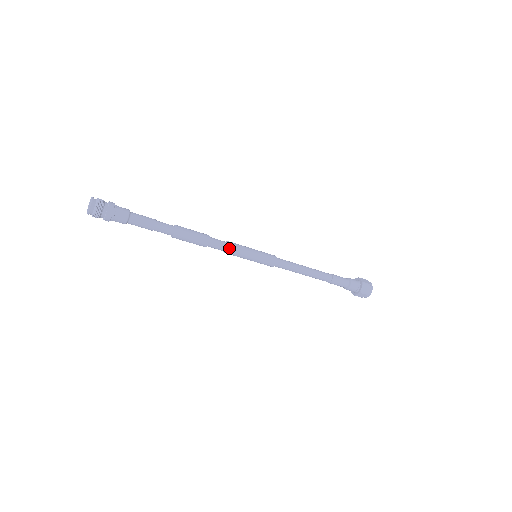
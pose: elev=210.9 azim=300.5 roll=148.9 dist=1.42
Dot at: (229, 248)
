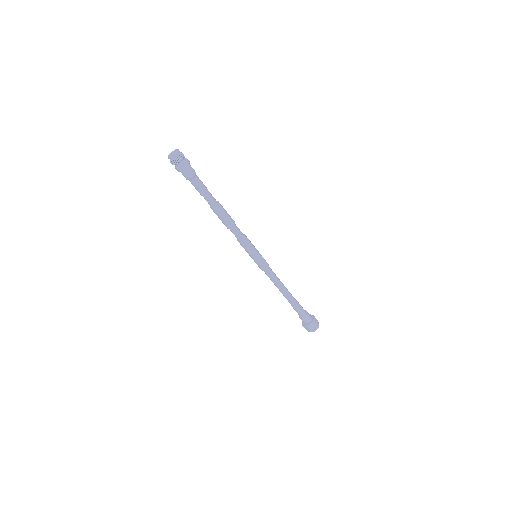
Dot at: (242, 240)
